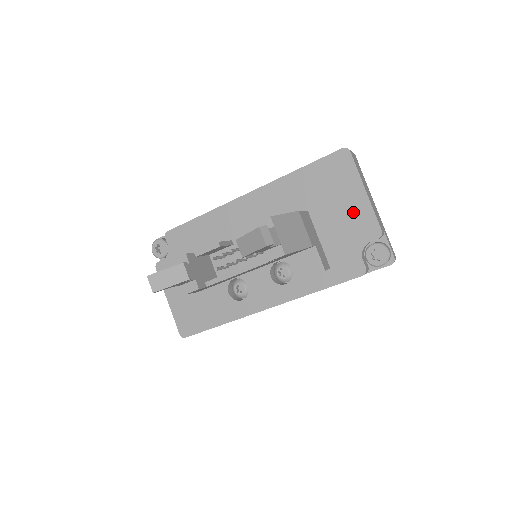
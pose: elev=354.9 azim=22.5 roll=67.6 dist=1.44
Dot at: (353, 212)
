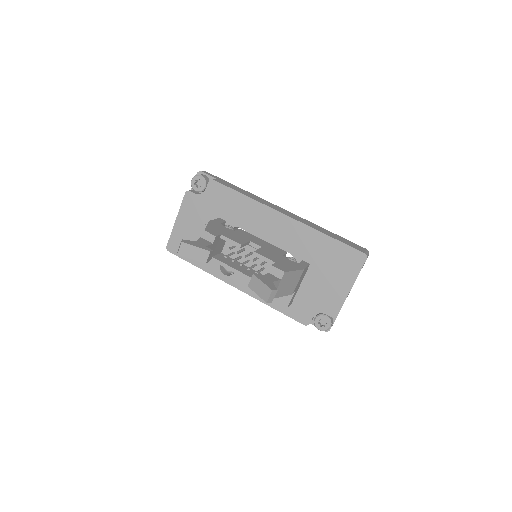
Dot at: (333, 291)
